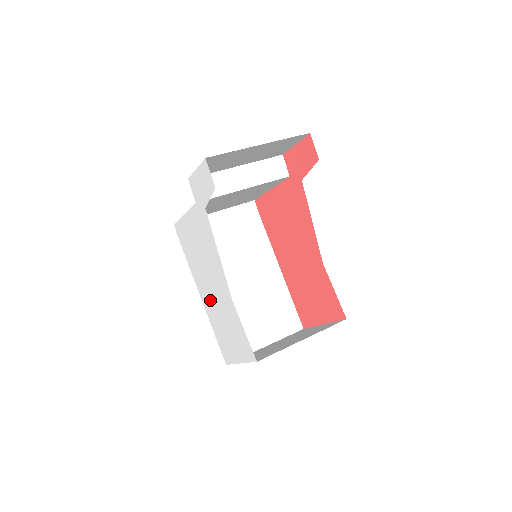
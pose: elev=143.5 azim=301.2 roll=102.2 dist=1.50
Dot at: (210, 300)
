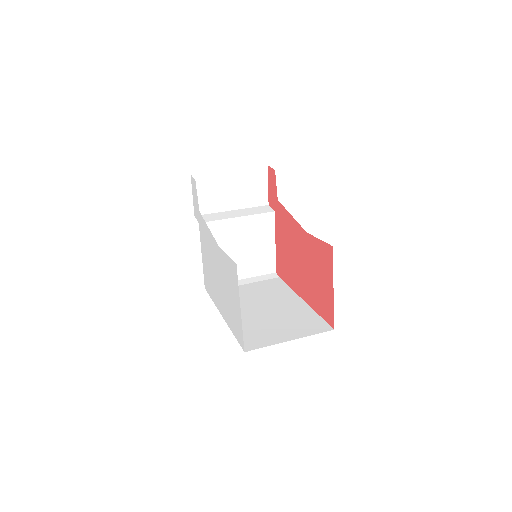
Dot at: (222, 297)
